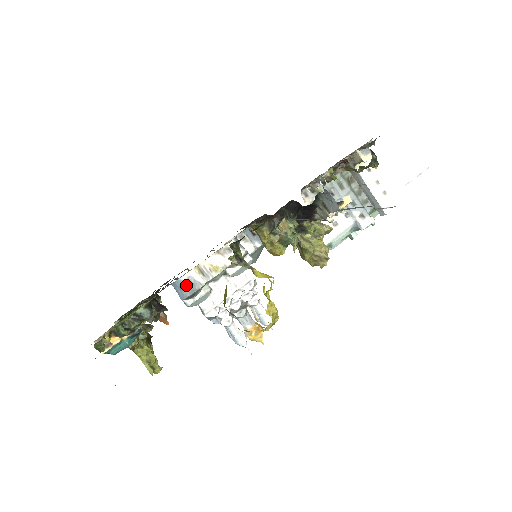
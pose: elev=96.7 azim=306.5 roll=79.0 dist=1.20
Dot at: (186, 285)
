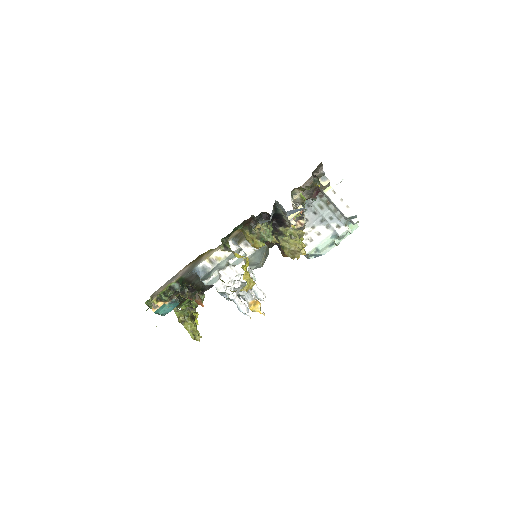
Dot at: (202, 270)
